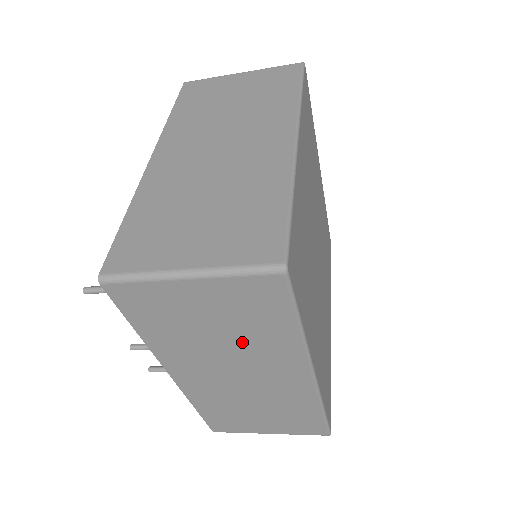
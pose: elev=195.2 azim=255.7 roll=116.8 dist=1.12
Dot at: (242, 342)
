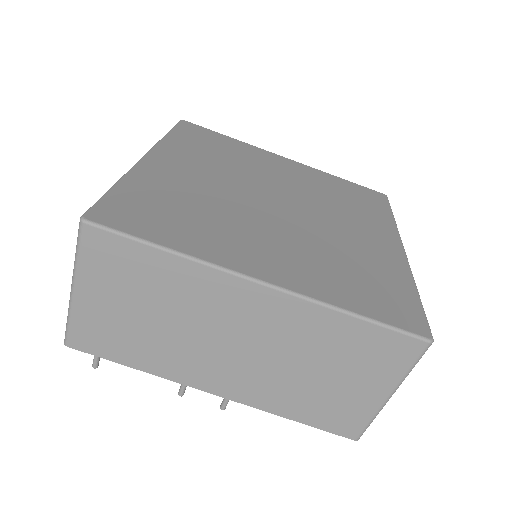
Dot at: (175, 307)
